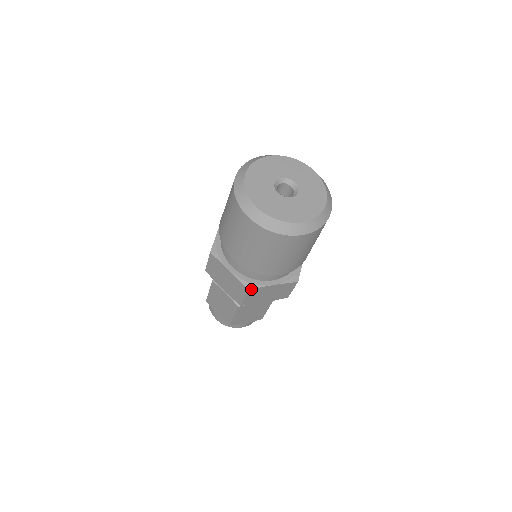
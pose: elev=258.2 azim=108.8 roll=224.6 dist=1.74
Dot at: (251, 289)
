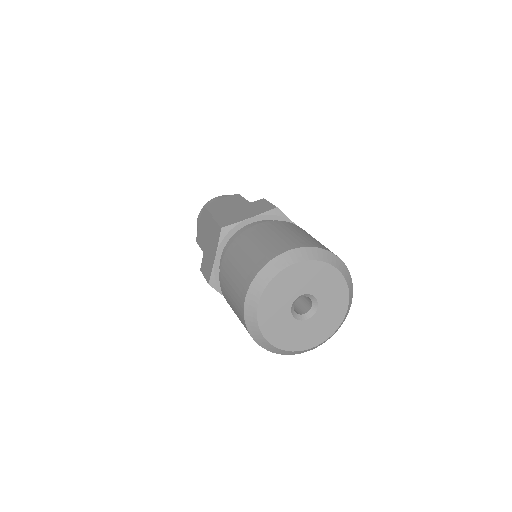
Dot at: (211, 286)
